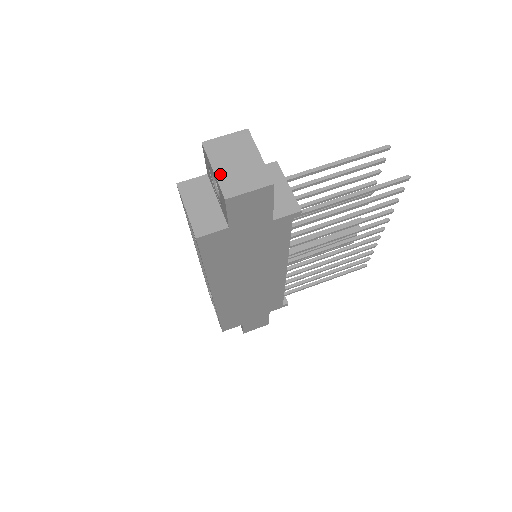
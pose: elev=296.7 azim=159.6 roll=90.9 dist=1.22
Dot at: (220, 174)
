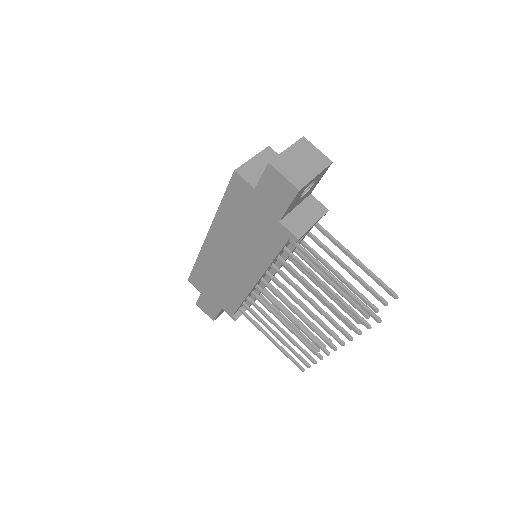
Dot at: (286, 154)
